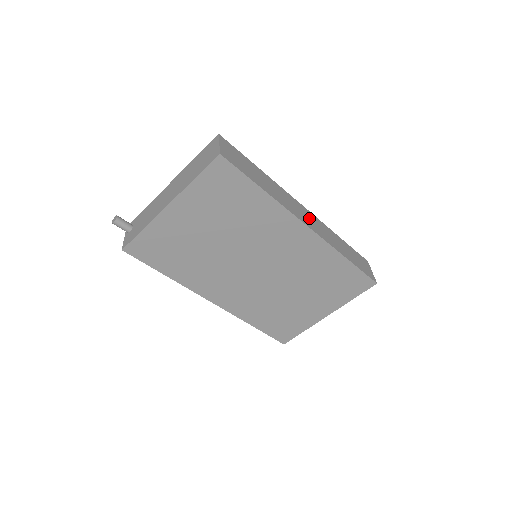
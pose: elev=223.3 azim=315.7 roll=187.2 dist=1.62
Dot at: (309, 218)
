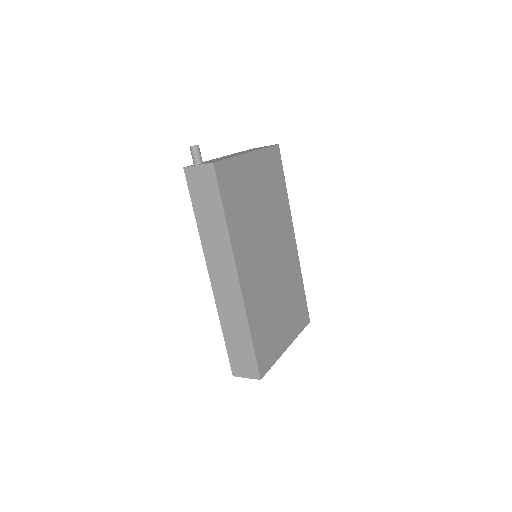
Dot at: occluded
